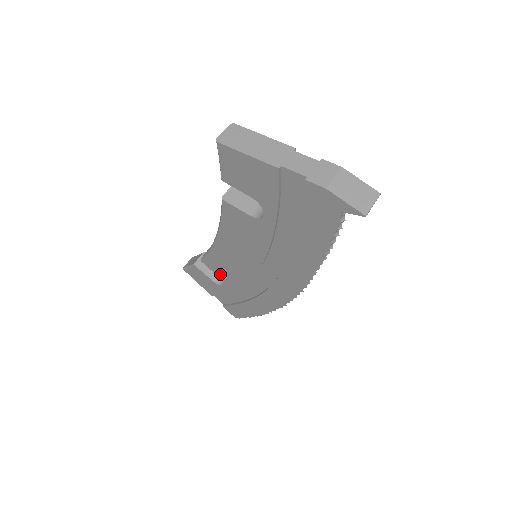
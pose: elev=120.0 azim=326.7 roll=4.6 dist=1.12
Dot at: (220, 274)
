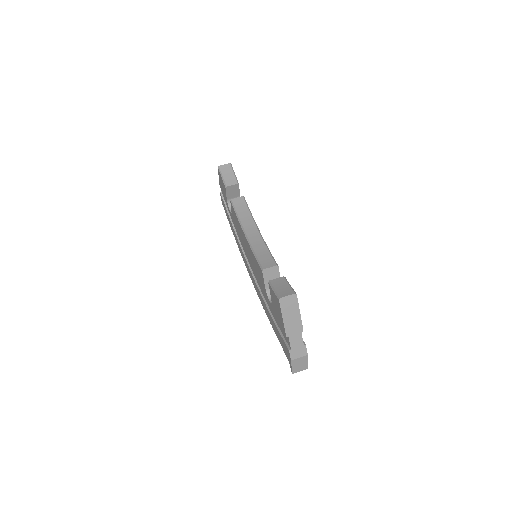
Dot at: (233, 215)
